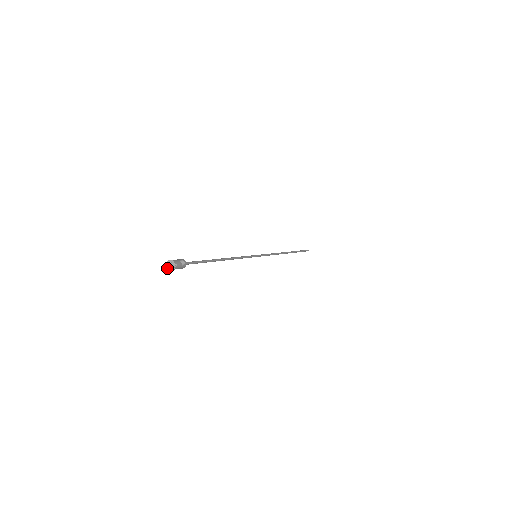
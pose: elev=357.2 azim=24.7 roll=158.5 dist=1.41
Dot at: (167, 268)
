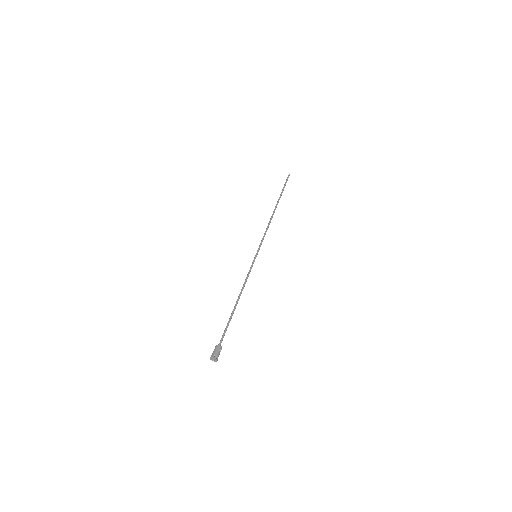
Dot at: occluded
